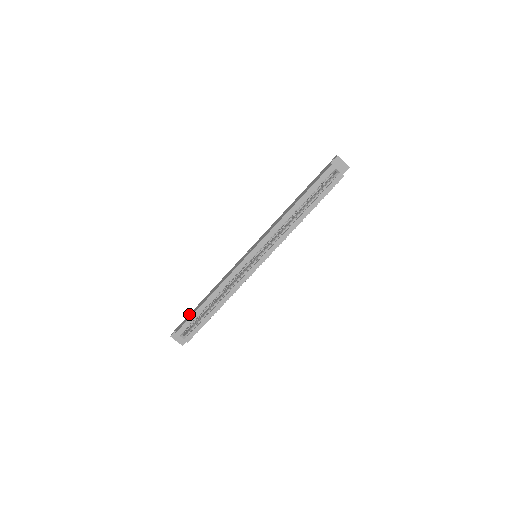
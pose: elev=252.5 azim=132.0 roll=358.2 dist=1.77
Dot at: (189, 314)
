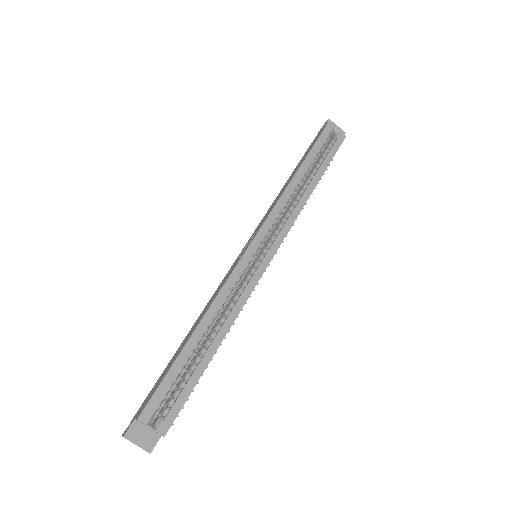
Dot at: occluded
